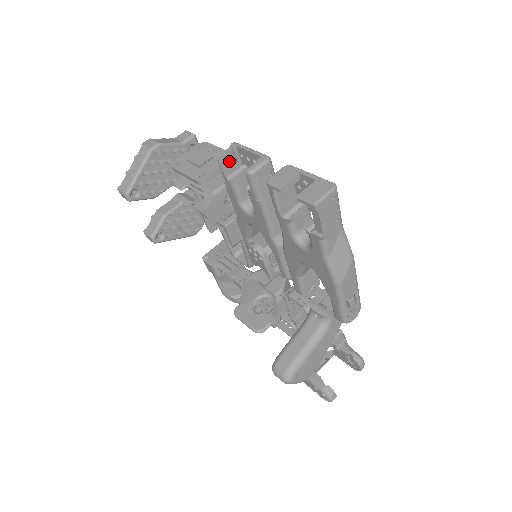
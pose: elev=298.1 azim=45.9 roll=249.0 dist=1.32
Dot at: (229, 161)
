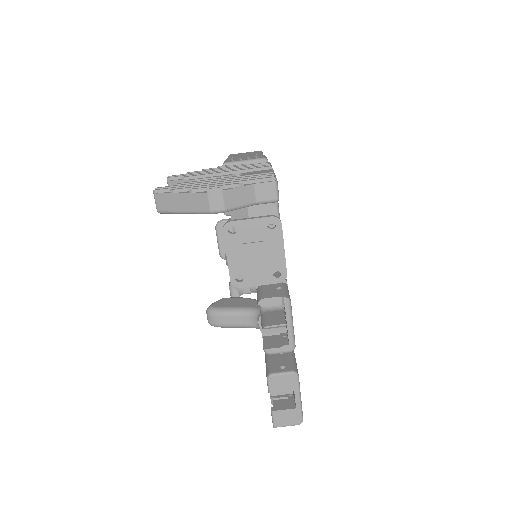
Dot at: occluded
